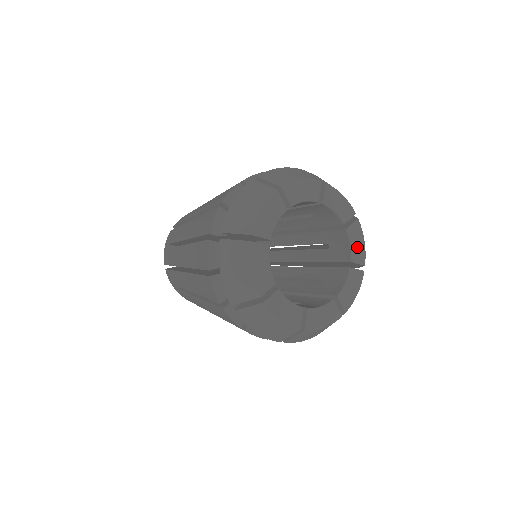
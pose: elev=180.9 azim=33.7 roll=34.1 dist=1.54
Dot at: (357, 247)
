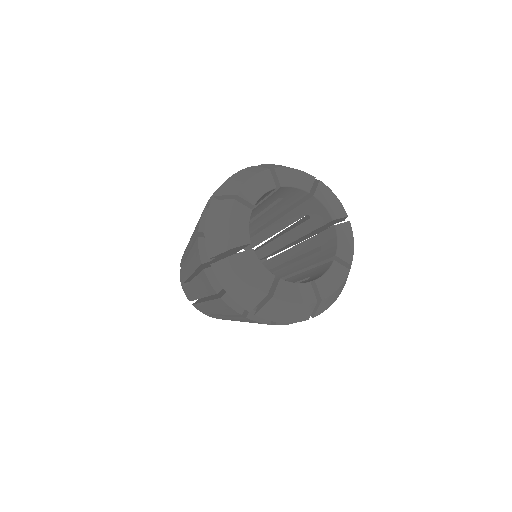
Dot at: (329, 281)
